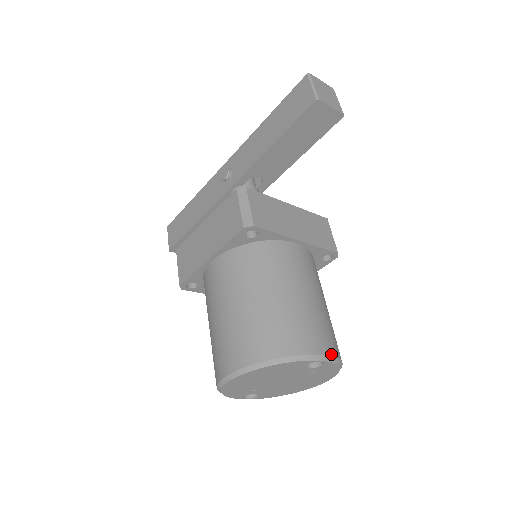
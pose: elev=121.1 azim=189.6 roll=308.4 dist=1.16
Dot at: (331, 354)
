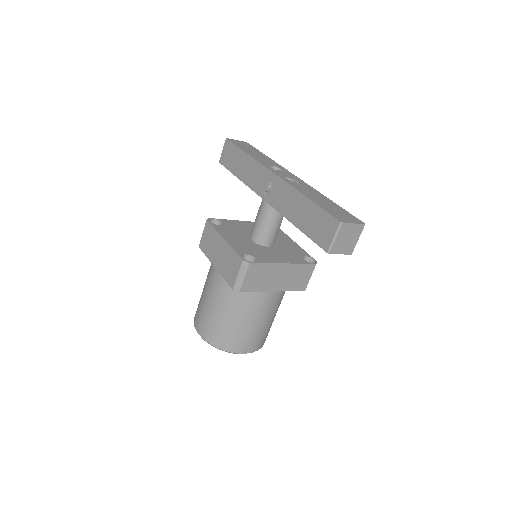
Dot at: (253, 351)
